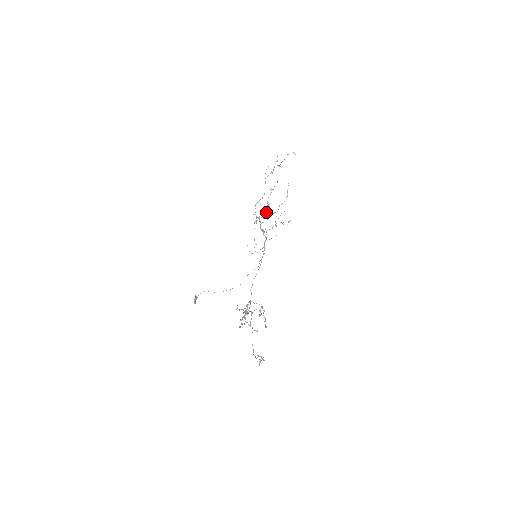
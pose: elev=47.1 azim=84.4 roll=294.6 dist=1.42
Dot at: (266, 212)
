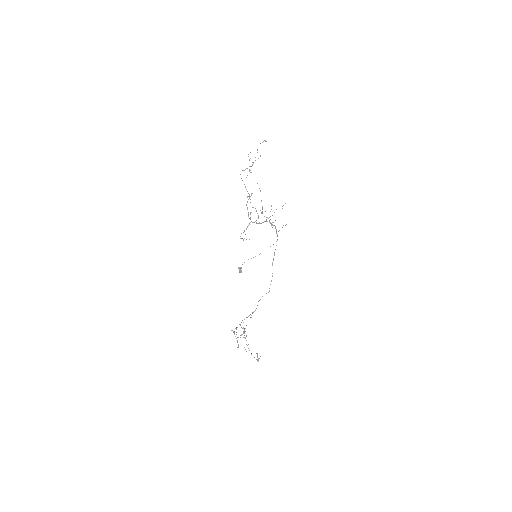
Dot at: (240, 238)
